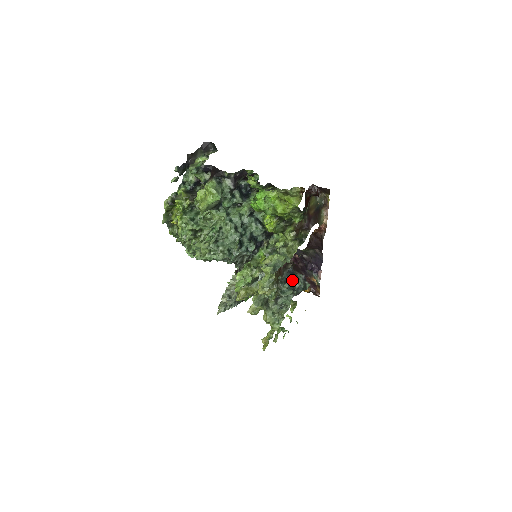
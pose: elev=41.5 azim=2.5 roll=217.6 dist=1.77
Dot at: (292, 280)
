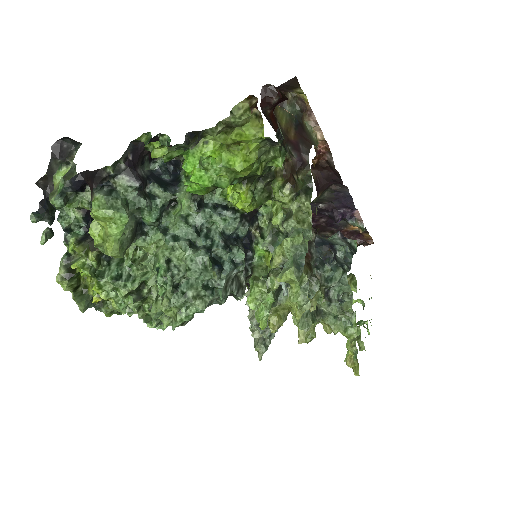
Dot at: (330, 254)
